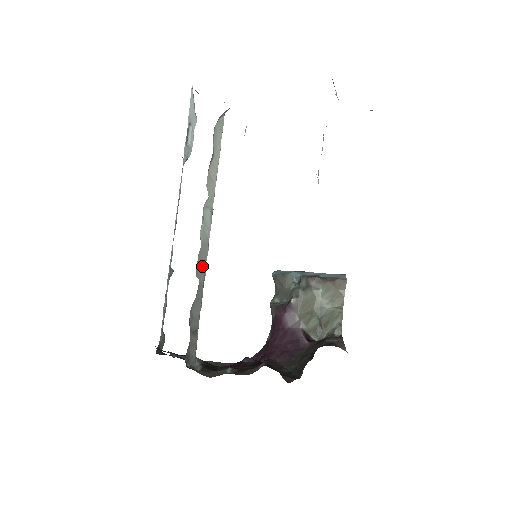
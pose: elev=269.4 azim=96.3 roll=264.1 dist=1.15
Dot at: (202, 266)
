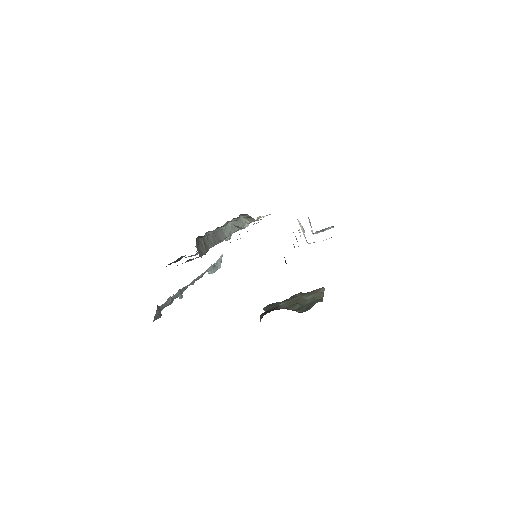
Dot at: (219, 236)
